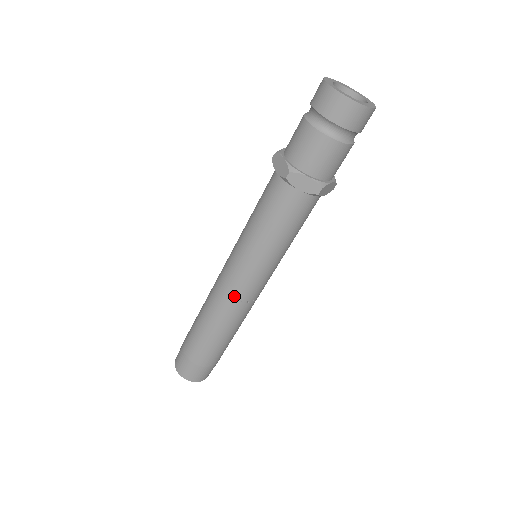
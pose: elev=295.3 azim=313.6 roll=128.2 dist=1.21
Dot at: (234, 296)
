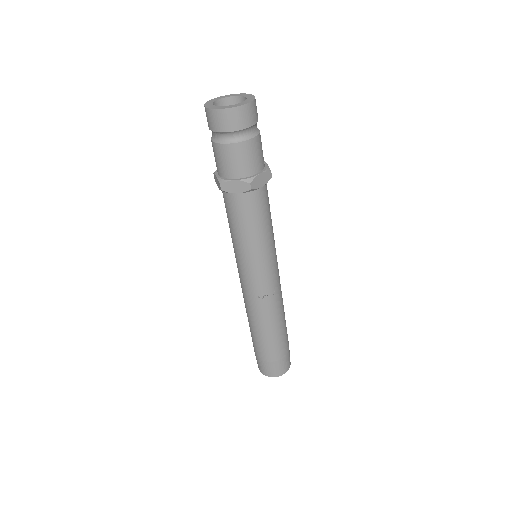
Dot at: (254, 295)
